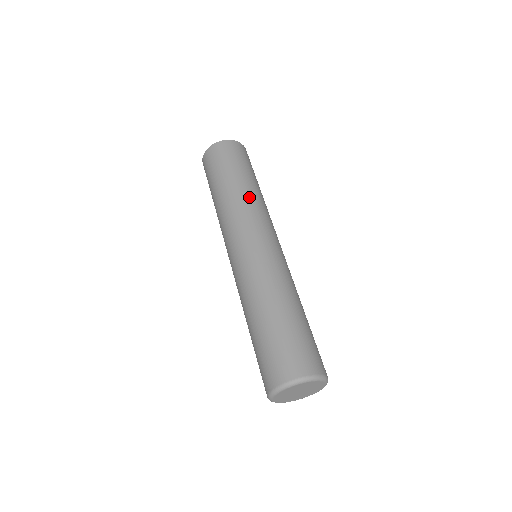
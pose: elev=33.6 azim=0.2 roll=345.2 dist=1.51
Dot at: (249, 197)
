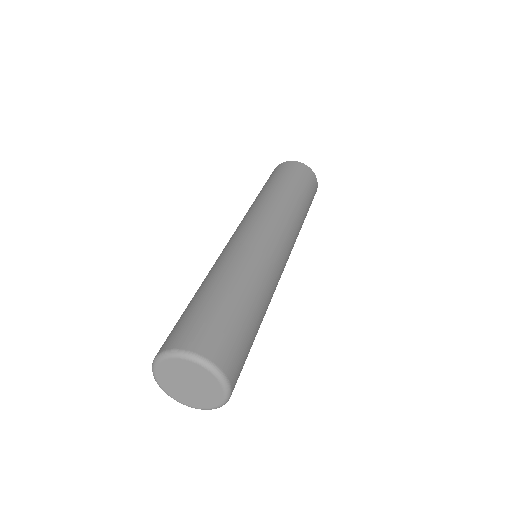
Dot at: (269, 198)
